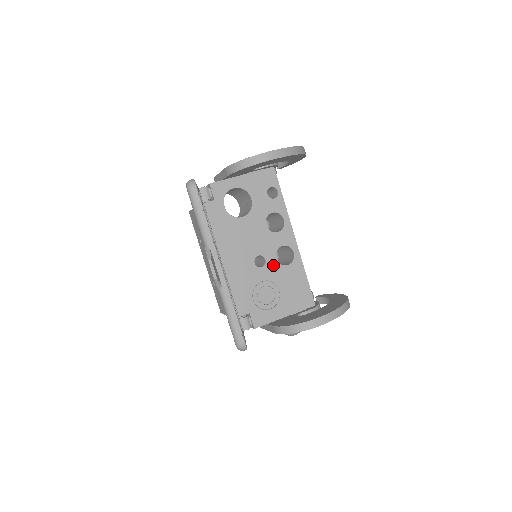
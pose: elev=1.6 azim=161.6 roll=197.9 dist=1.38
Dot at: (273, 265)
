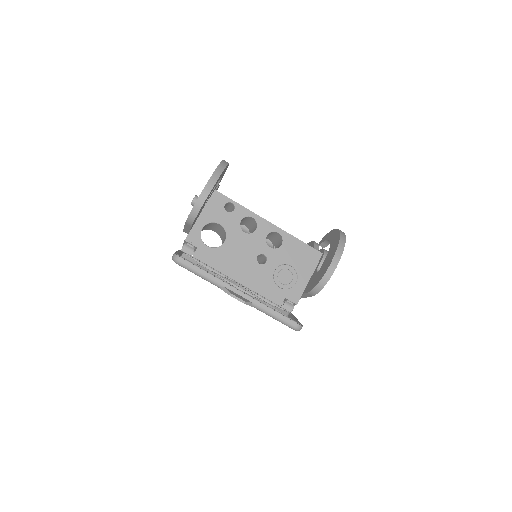
Dot at: (272, 254)
